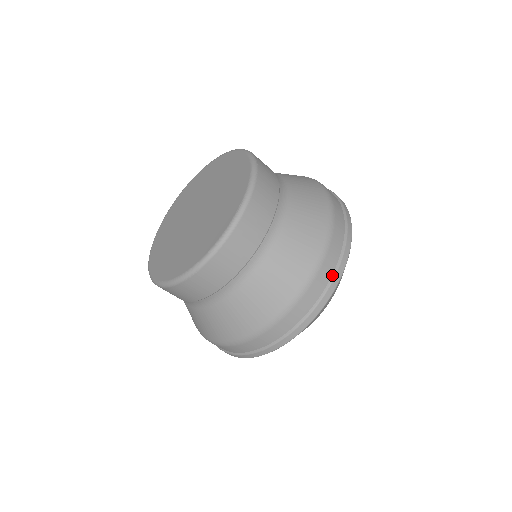
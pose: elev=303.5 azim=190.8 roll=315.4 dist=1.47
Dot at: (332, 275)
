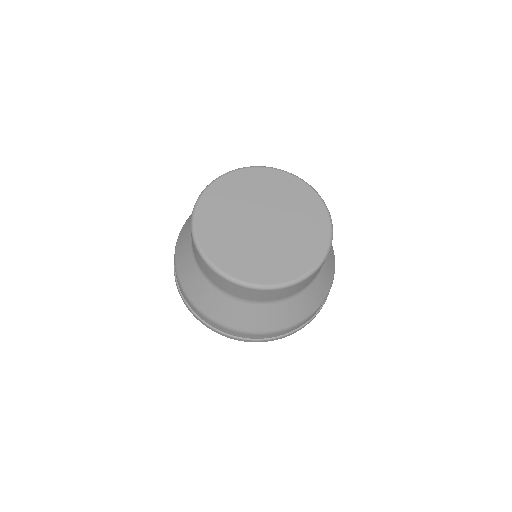
Dot at: (255, 339)
